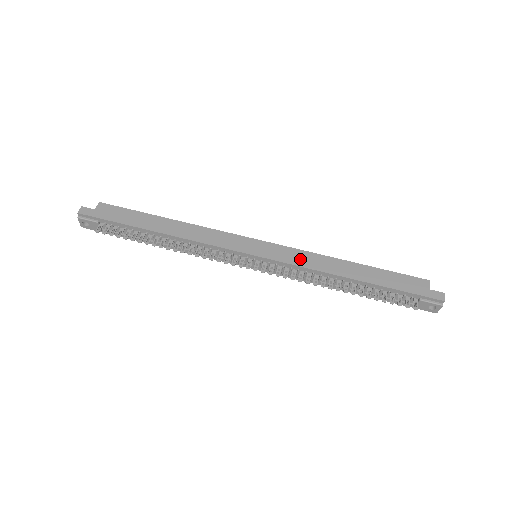
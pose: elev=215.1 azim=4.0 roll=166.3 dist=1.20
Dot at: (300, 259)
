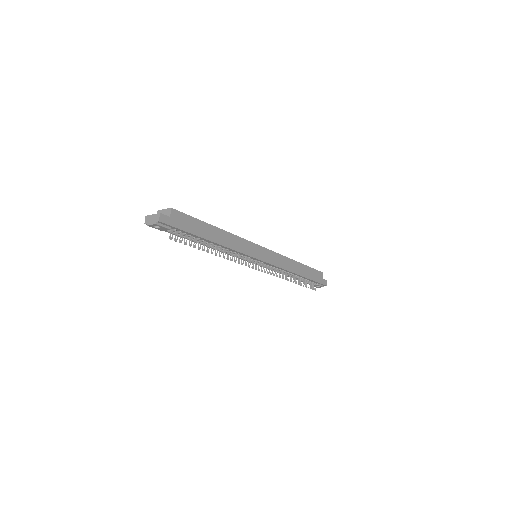
Dot at: (281, 262)
